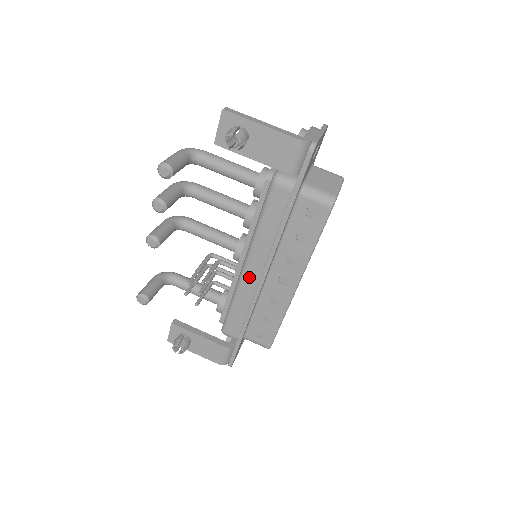
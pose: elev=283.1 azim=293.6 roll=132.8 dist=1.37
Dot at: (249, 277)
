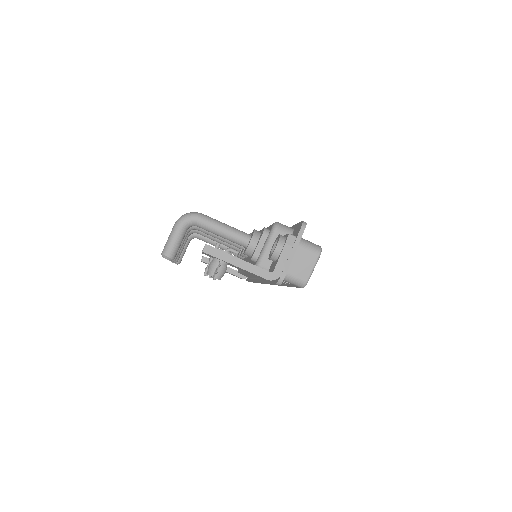
Dot at: (250, 275)
